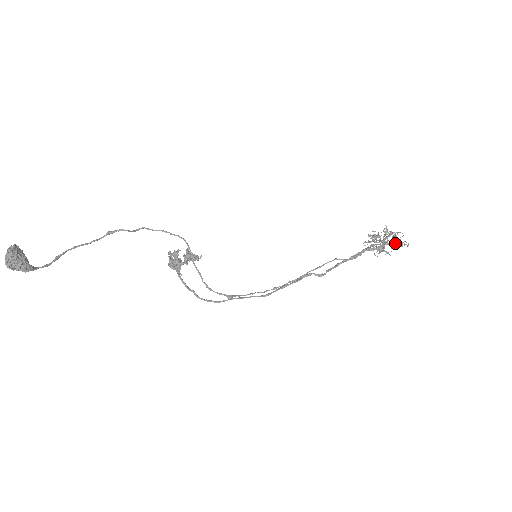
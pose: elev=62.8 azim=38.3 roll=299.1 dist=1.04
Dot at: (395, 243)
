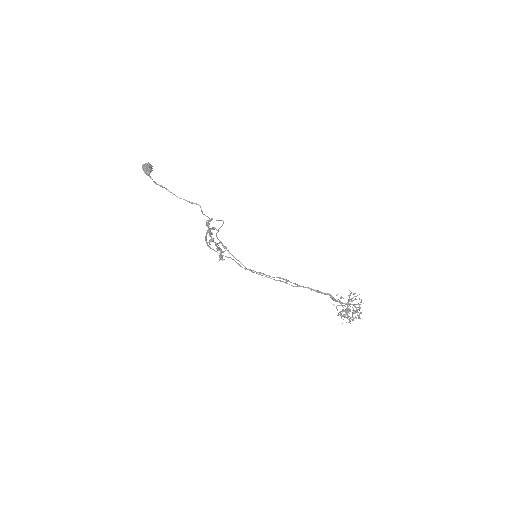
Dot at: (354, 304)
